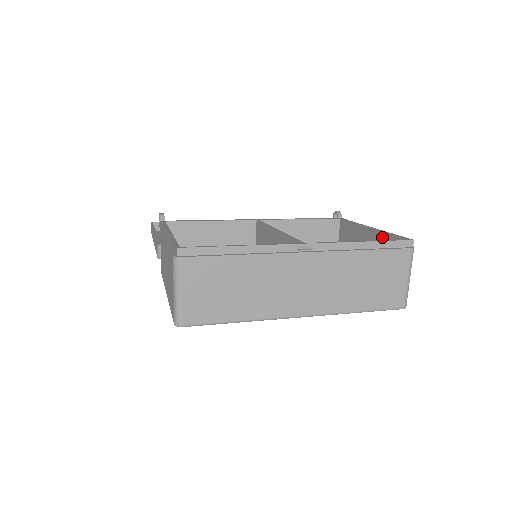
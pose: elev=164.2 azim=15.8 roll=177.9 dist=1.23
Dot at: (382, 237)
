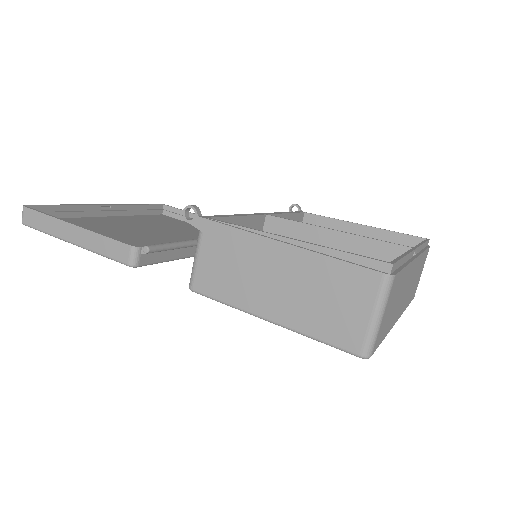
Dot at: (383, 235)
